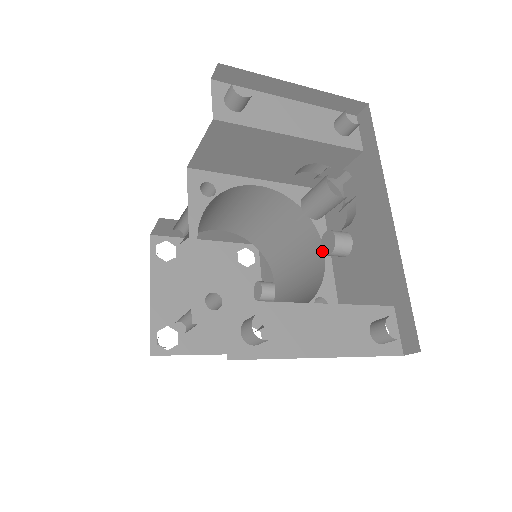
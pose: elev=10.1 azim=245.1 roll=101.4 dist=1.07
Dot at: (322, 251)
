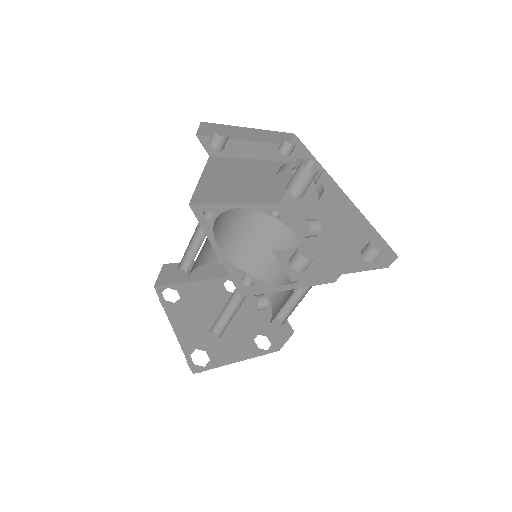
Dot at: occluded
